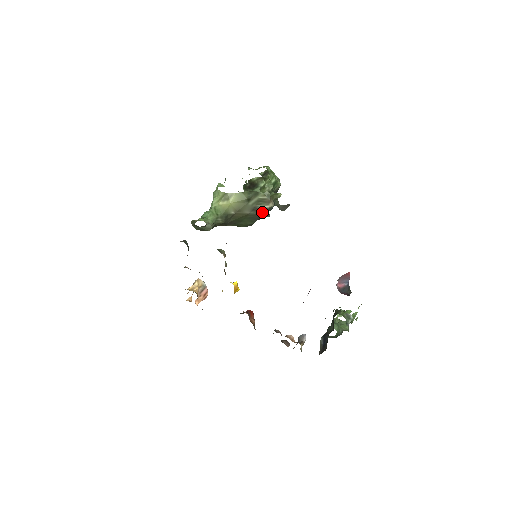
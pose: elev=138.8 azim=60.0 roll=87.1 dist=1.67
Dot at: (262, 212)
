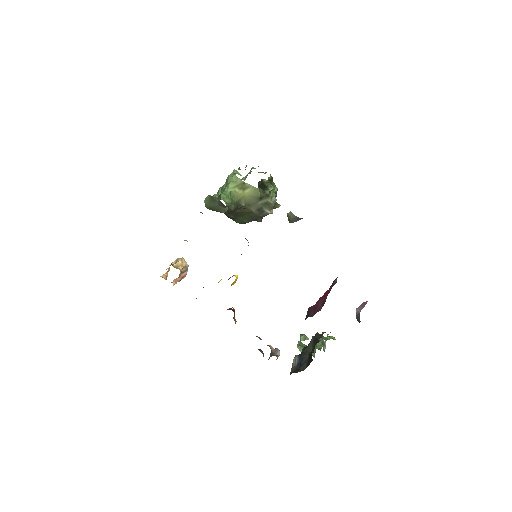
Dot at: (262, 215)
